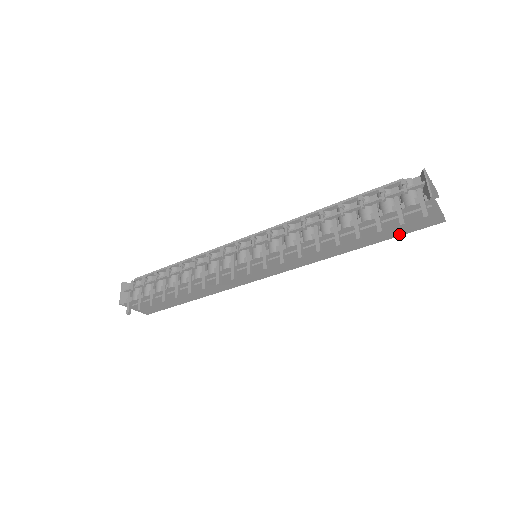
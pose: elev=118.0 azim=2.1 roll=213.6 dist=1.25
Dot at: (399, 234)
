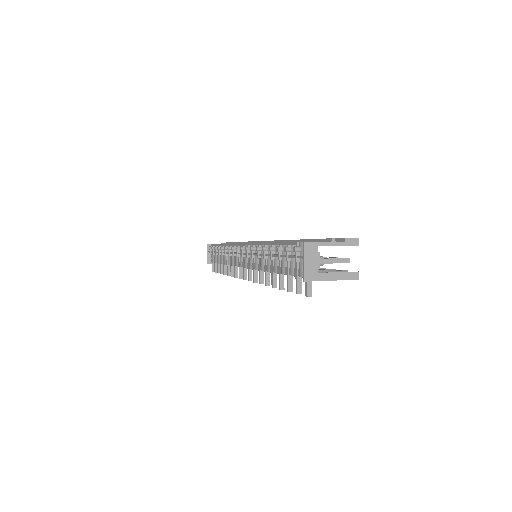
Dot at: occluded
